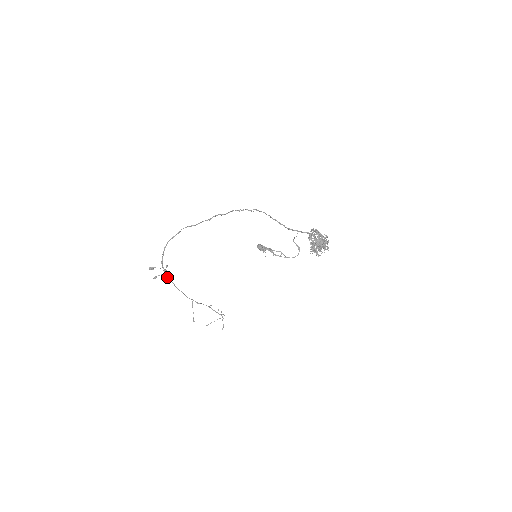
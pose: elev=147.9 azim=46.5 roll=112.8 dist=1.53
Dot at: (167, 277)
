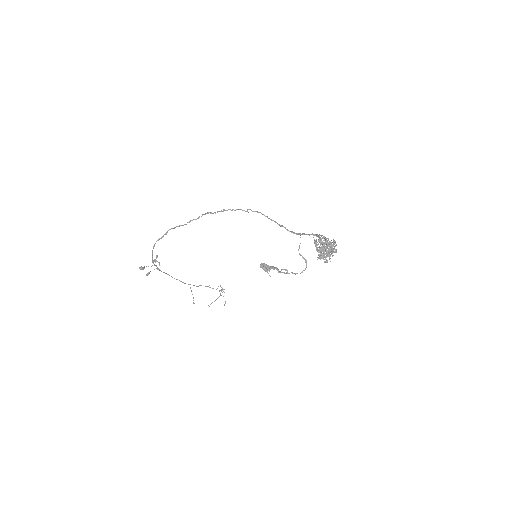
Dot at: (160, 270)
